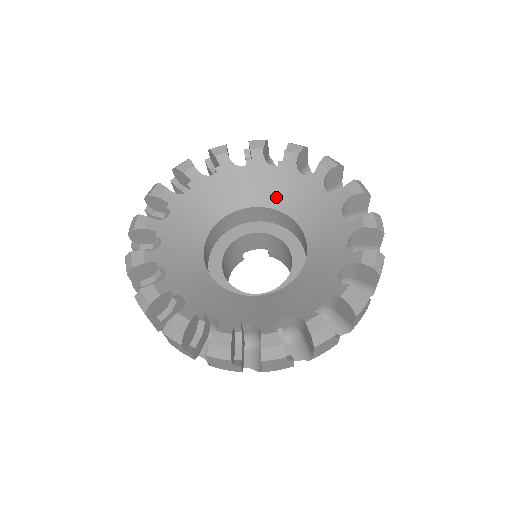
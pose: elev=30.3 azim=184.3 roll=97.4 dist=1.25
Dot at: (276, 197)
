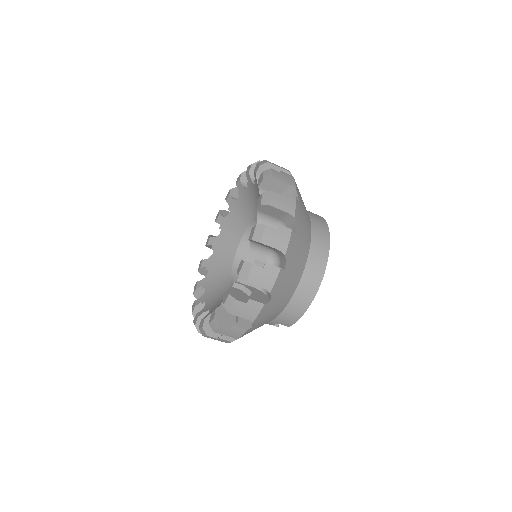
Dot at: occluded
